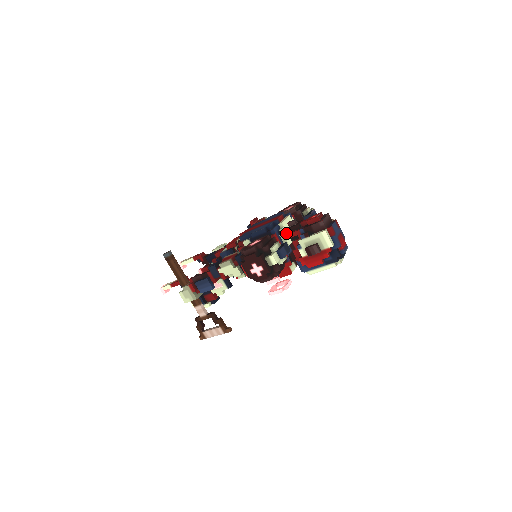
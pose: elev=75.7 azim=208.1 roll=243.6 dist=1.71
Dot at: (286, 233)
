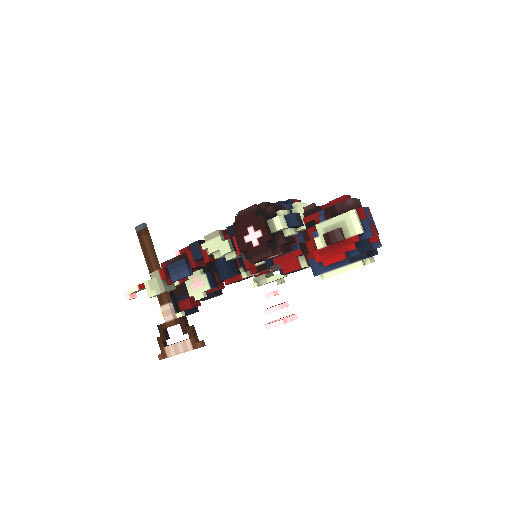
Dot at: (300, 215)
